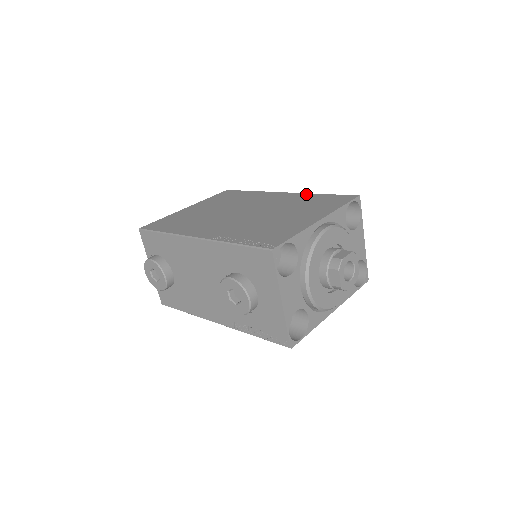
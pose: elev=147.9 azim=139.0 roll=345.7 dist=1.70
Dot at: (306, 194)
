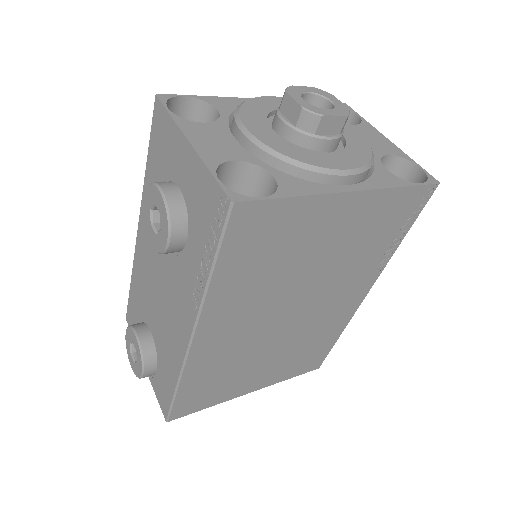
Dot at: occluded
